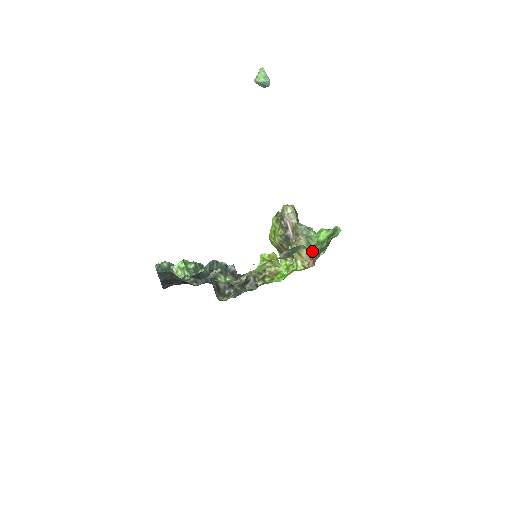
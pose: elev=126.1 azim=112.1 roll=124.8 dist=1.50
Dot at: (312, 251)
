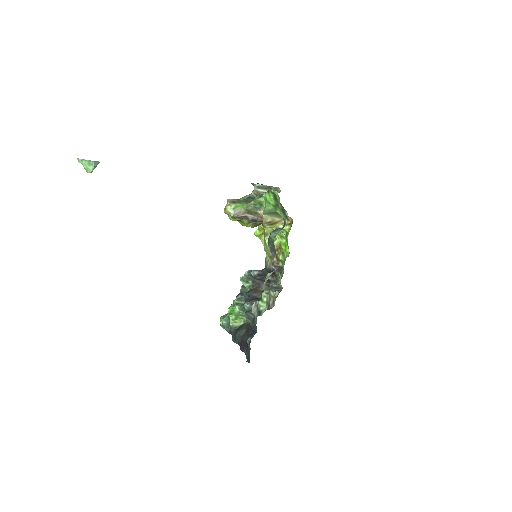
Dot at: (279, 214)
